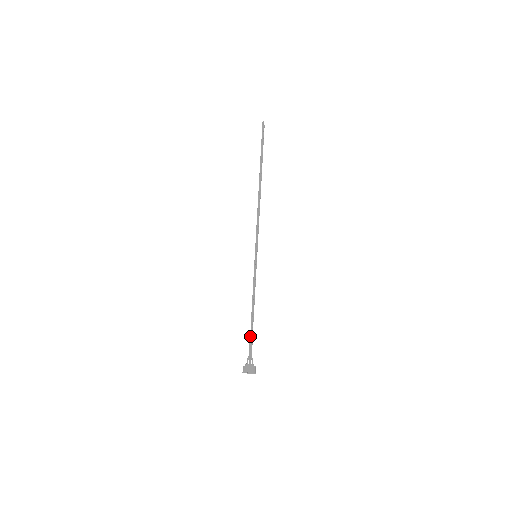
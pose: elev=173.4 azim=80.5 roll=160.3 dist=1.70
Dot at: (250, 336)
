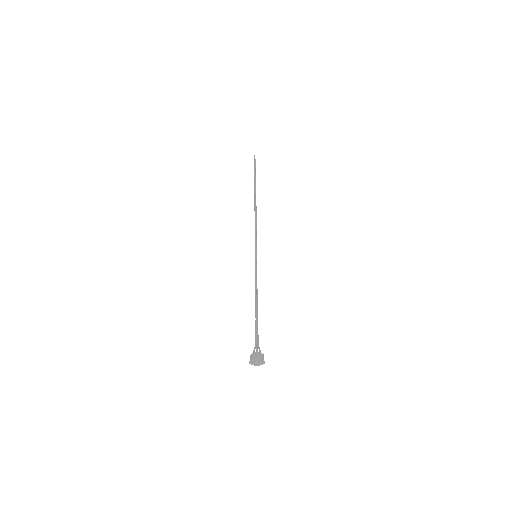
Dot at: (255, 326)
